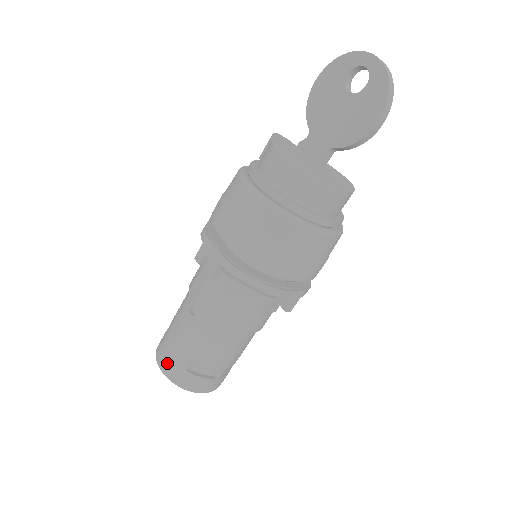
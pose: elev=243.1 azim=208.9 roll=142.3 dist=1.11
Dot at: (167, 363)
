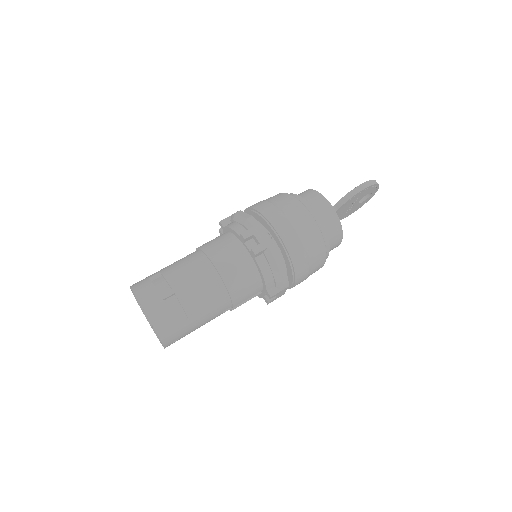
Dot at: occluded
